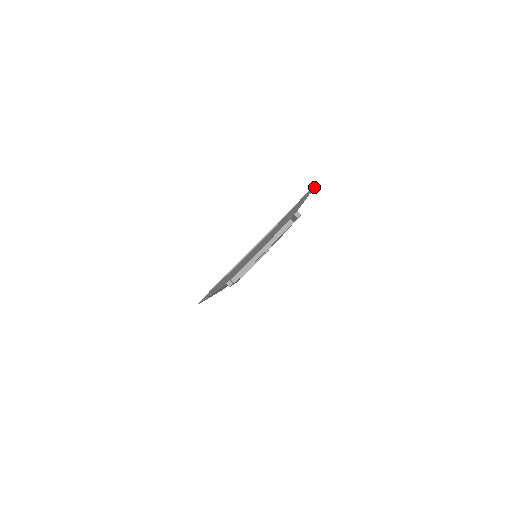
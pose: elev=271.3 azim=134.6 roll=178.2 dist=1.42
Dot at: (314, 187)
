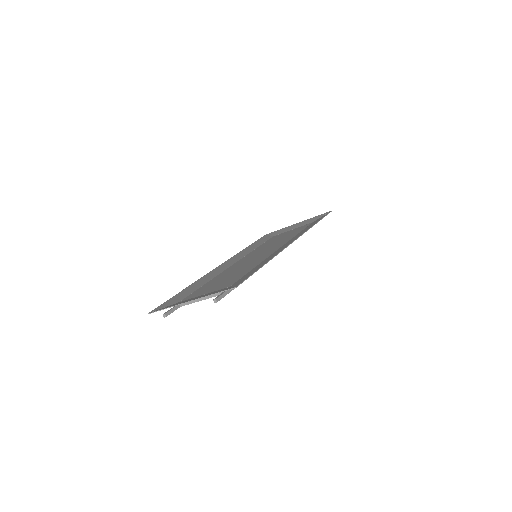
Dot at: occluded
